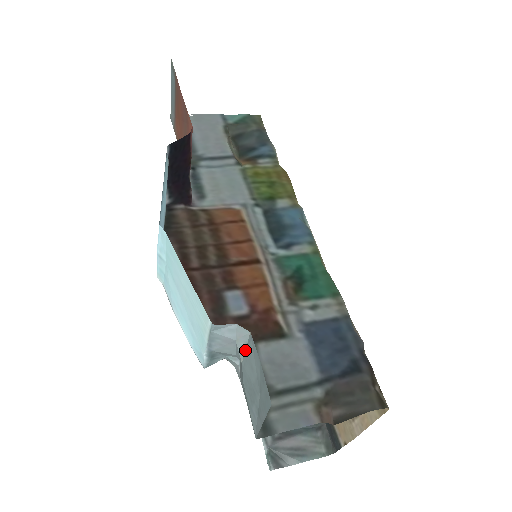
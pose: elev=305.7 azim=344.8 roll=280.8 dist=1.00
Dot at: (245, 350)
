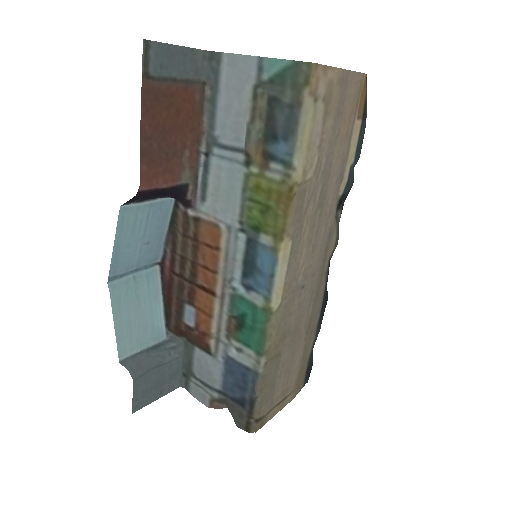
Dot at: (146, 373)
